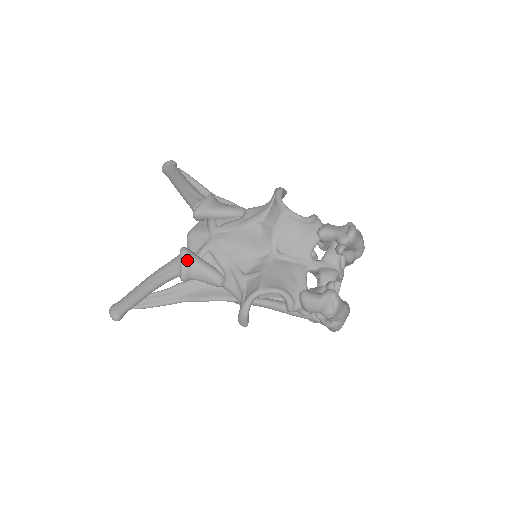
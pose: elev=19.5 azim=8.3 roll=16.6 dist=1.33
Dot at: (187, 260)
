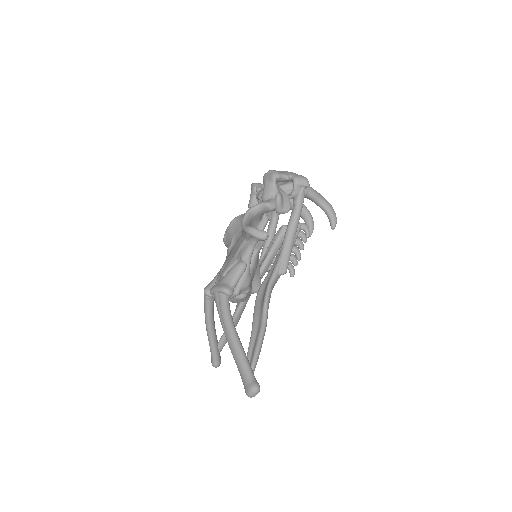
Dot at: (215, 286)
